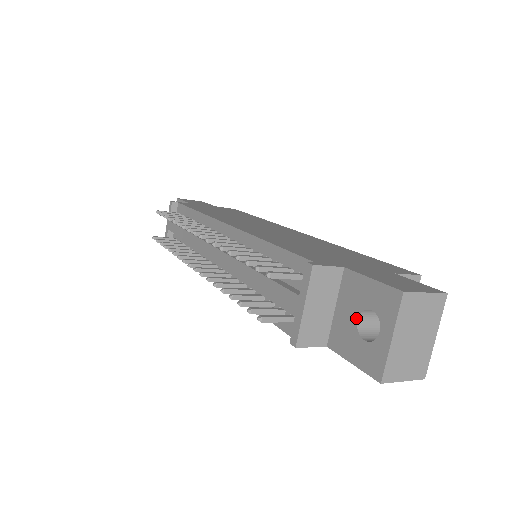
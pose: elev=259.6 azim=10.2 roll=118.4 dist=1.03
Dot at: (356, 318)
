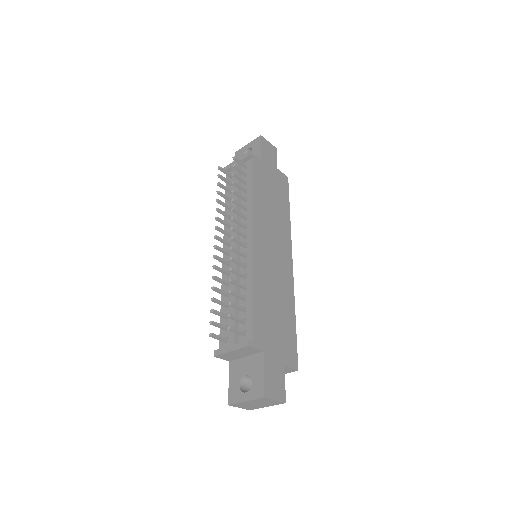
Dot at: (246, 374)
